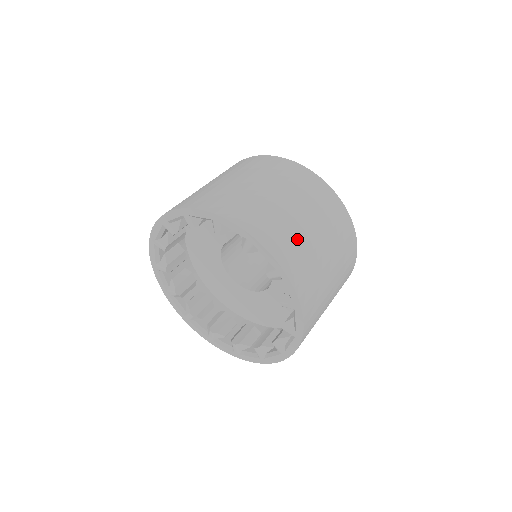
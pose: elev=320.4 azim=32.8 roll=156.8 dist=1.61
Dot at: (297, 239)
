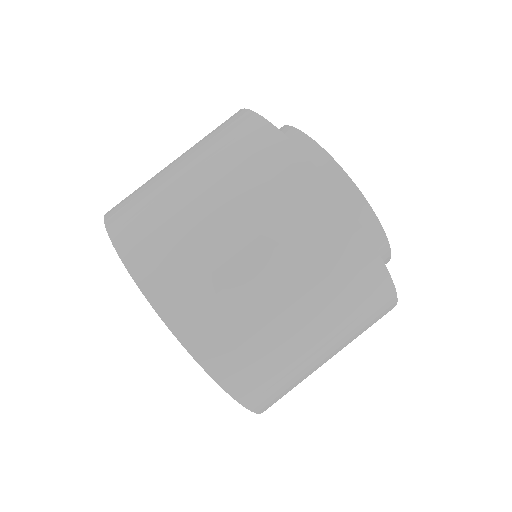
Dot at: (236, 310)
